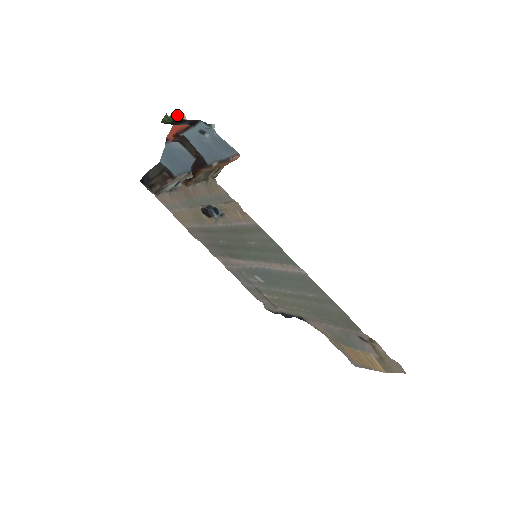
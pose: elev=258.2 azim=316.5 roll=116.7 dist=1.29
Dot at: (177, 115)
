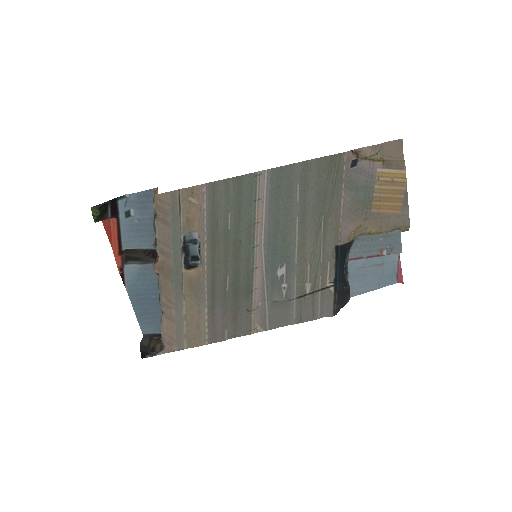
Dot at: occluded
